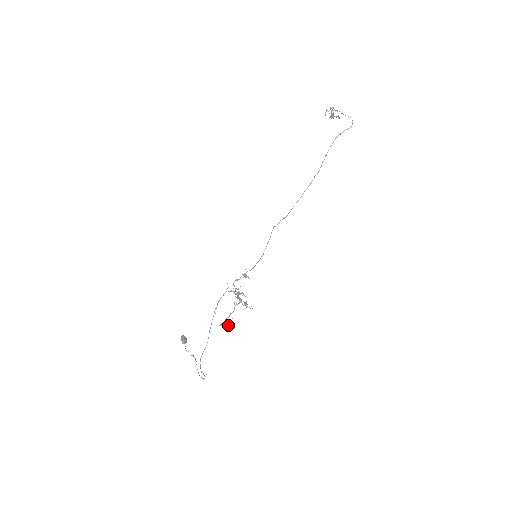
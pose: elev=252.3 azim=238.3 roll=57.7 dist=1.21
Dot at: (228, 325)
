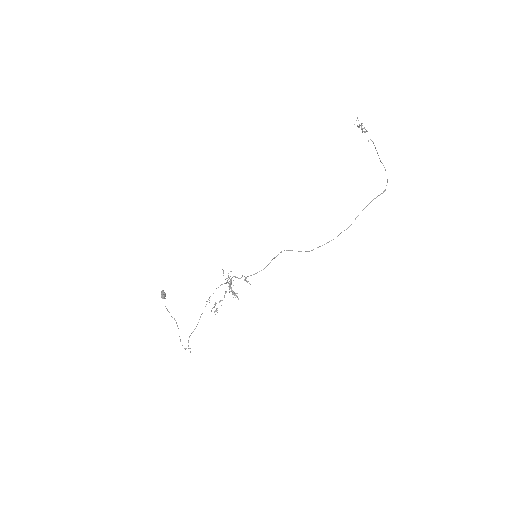
Dot at: (217, 310)
